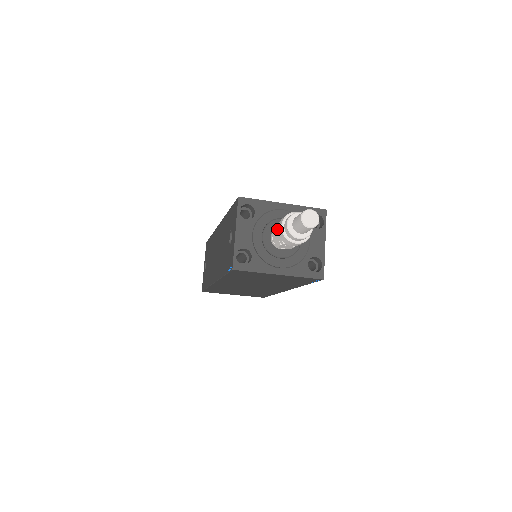
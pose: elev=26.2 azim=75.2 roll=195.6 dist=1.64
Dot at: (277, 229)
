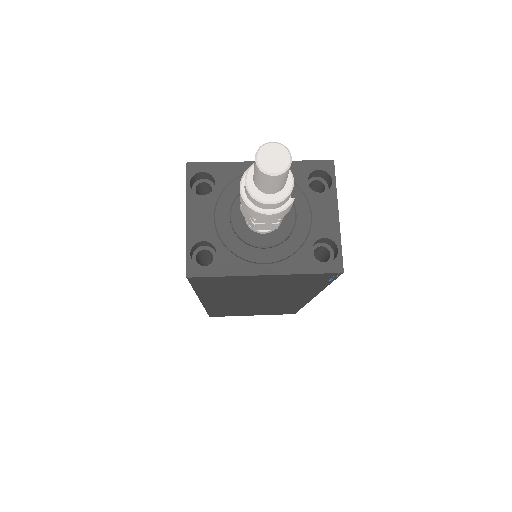
Dot at: occluded
